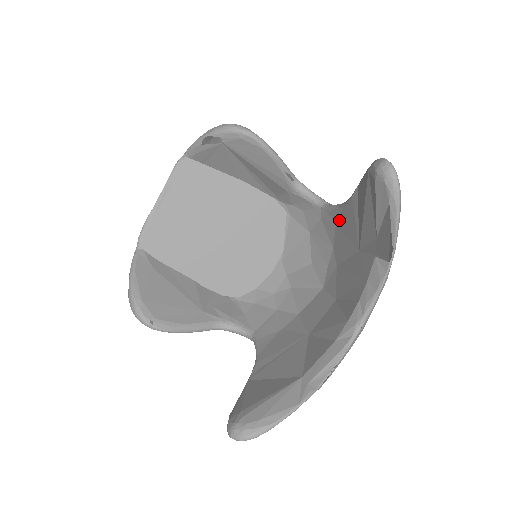
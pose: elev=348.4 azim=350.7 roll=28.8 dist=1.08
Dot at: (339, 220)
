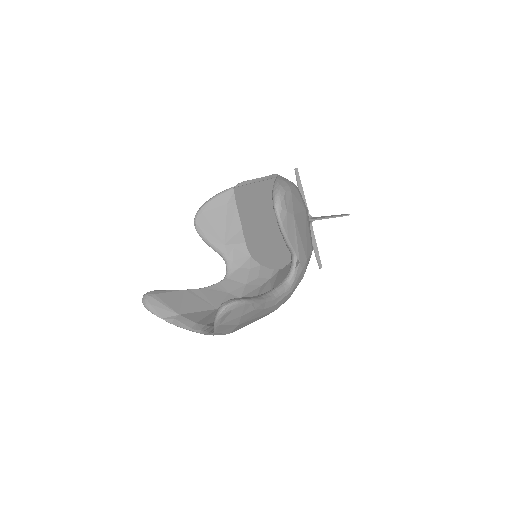
Dot at: occluded
